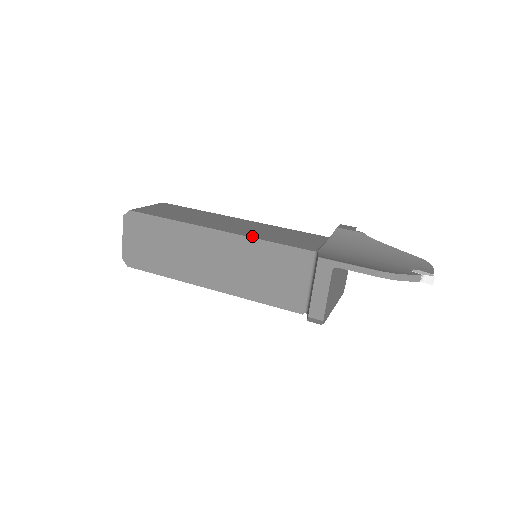
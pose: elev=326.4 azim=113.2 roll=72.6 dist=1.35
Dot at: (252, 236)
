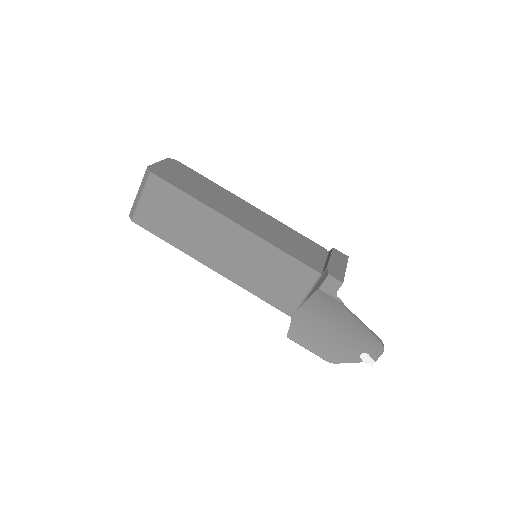
Dot at: (241, 284)
